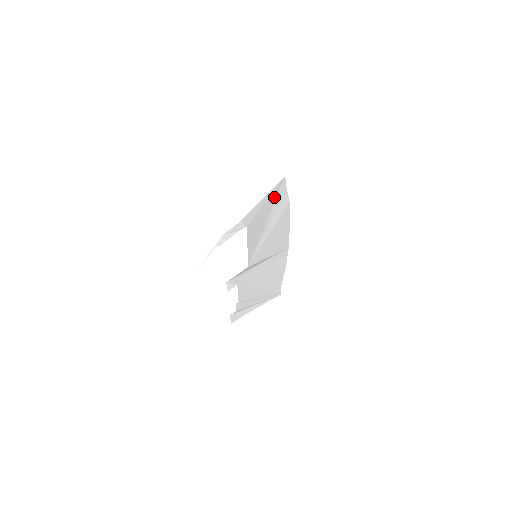
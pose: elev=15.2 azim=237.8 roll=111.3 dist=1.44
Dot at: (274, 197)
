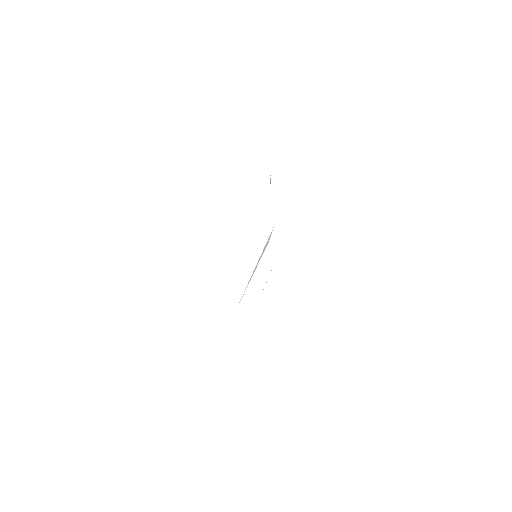
Dot at: occluded
